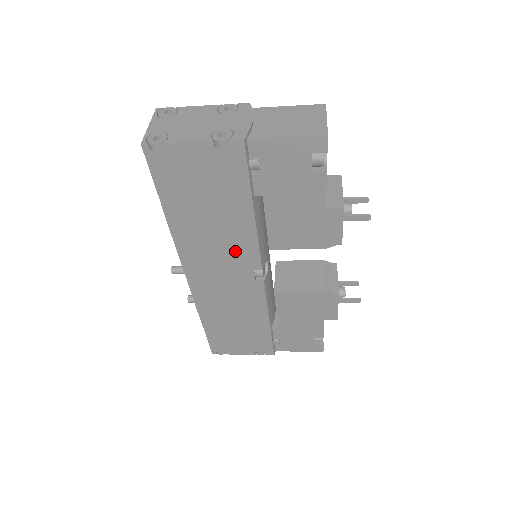
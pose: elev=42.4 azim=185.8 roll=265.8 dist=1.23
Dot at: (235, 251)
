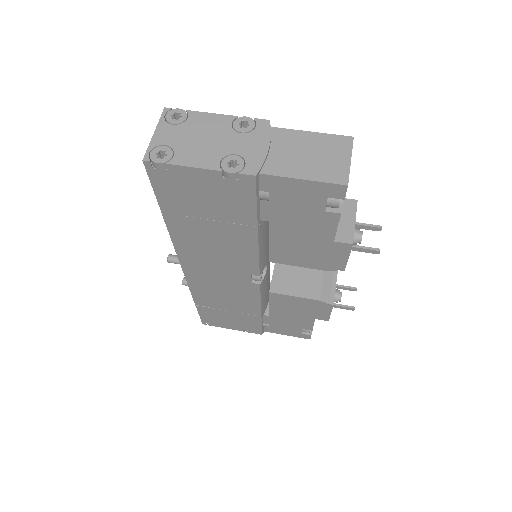
Dot at: (234, 258)
